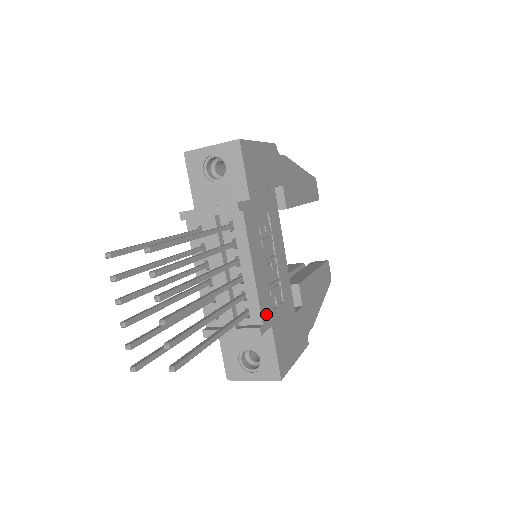
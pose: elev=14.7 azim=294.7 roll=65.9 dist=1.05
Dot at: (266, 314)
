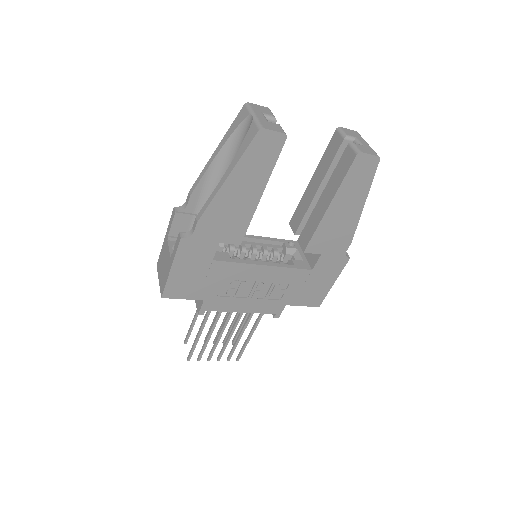
Dot at: (275, 308)
